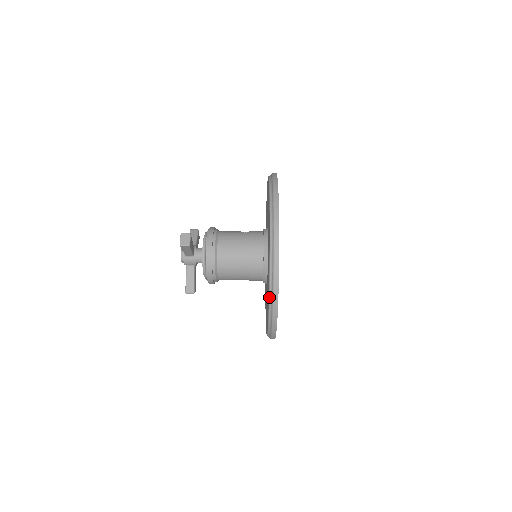
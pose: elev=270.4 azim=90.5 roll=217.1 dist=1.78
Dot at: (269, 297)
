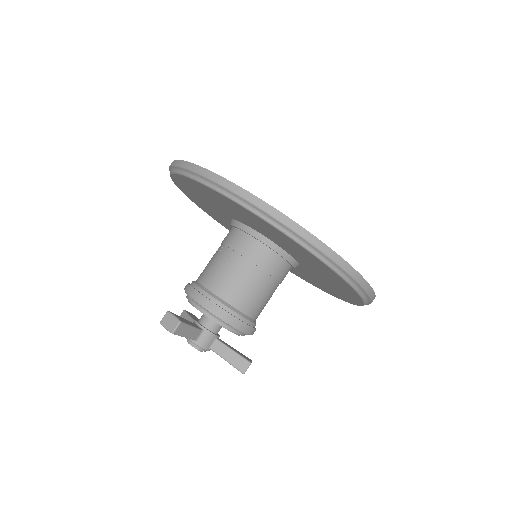
Dot at: (307, 250)
